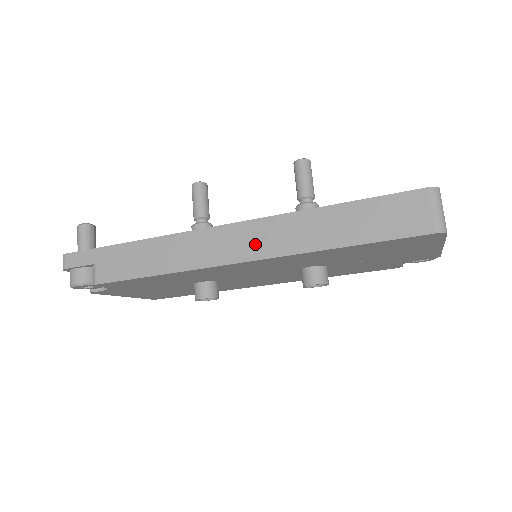
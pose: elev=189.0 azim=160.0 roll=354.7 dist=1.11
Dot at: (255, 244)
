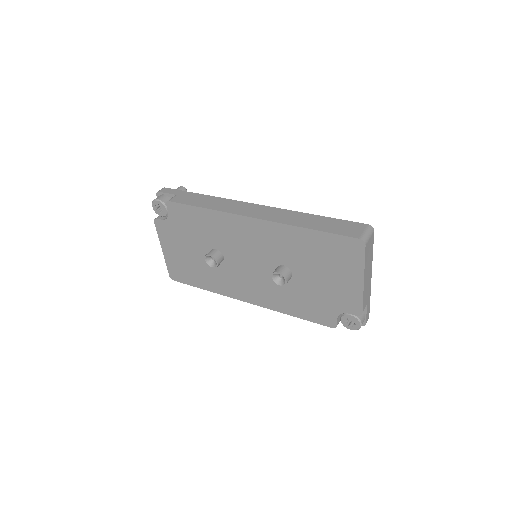
Dot at: (265, 214)
